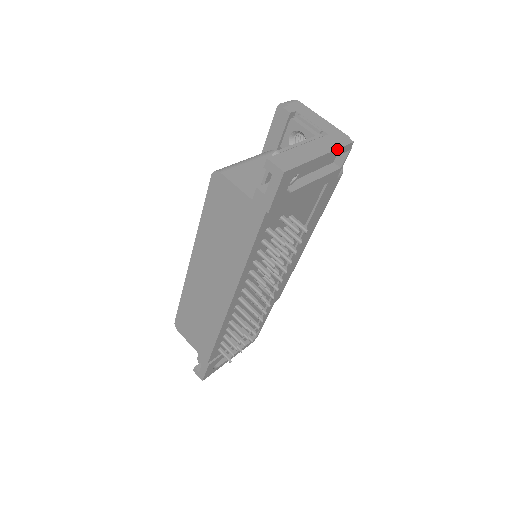
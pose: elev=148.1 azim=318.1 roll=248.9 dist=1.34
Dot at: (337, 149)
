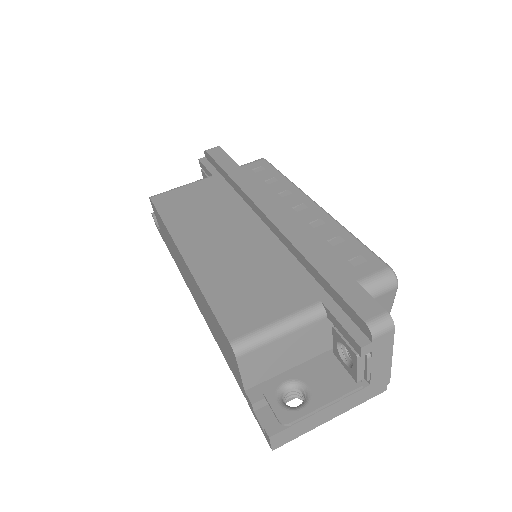
Dot at: (357, 405)
